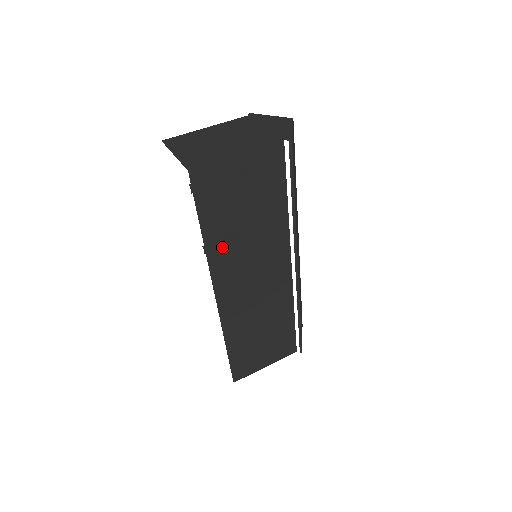
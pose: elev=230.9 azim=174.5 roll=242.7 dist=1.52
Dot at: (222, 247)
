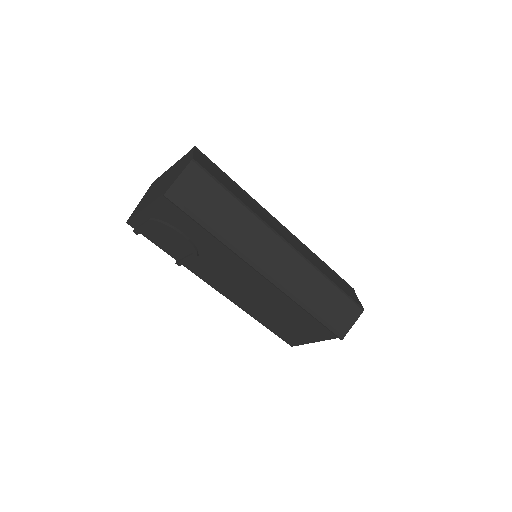
Dot at: (190, 261)
